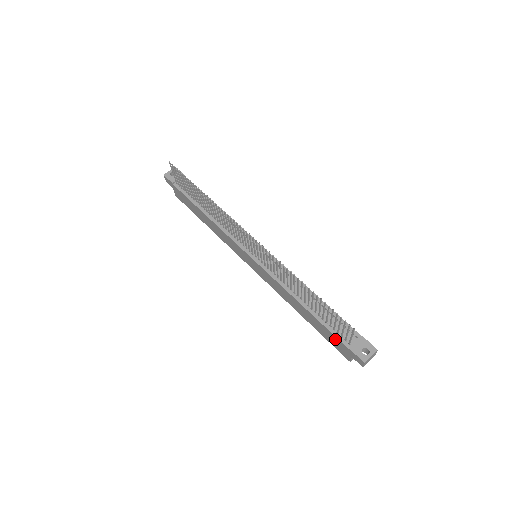
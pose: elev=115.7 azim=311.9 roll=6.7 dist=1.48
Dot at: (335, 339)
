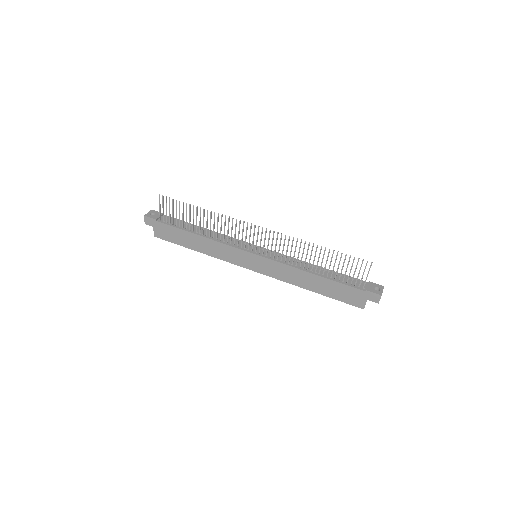
Dot at: (350, 290)
